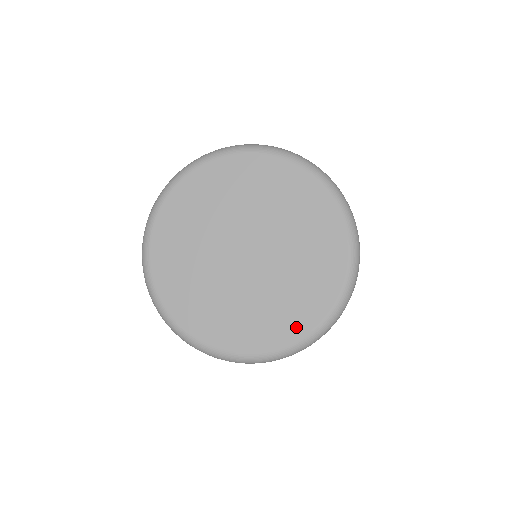
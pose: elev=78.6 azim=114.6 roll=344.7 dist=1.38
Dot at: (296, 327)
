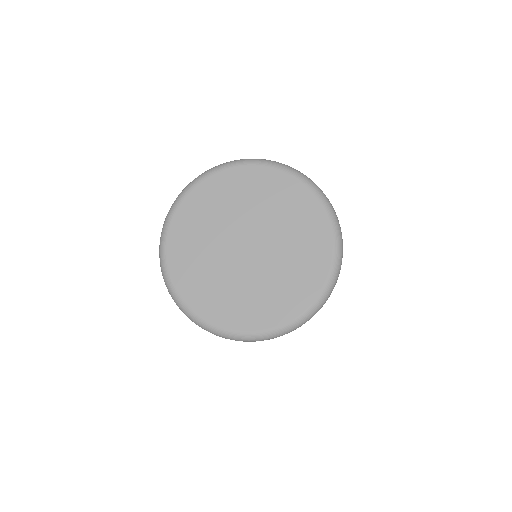
Dot at: (291, 307)
